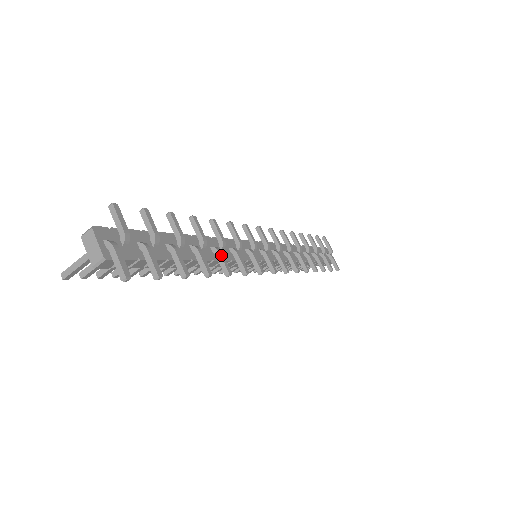
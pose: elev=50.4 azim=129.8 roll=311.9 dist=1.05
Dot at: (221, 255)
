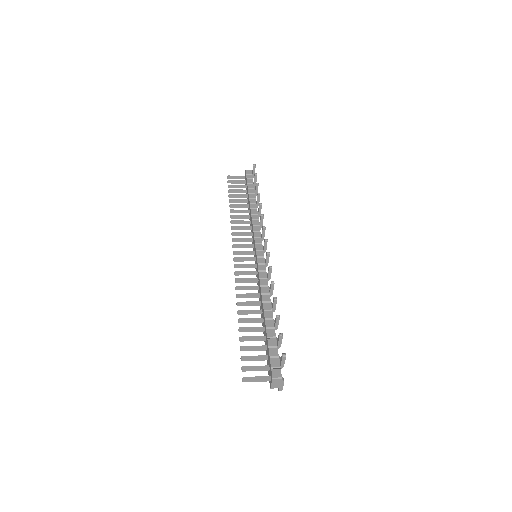
Dot at: occluded
